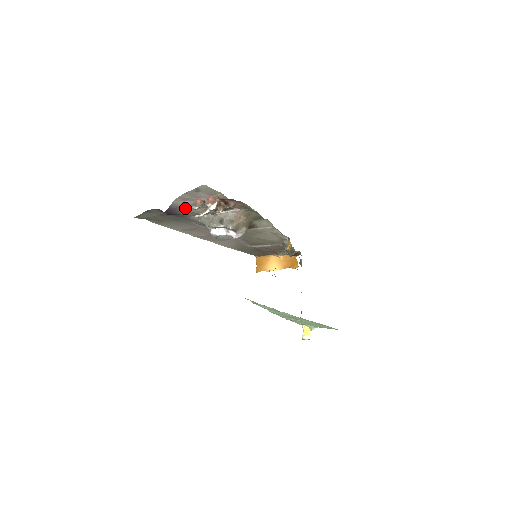
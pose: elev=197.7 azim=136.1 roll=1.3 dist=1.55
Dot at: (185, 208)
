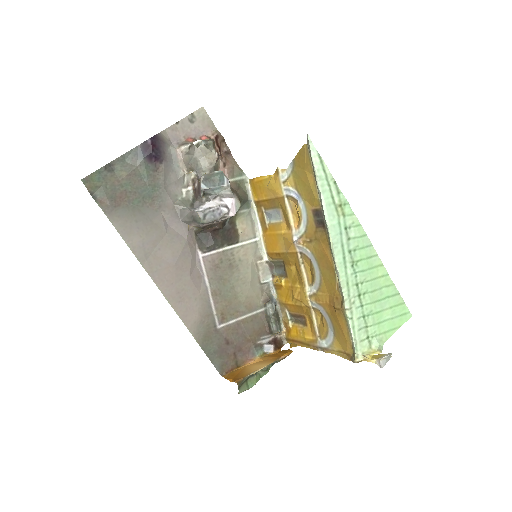
Dot at: (170, 154)
